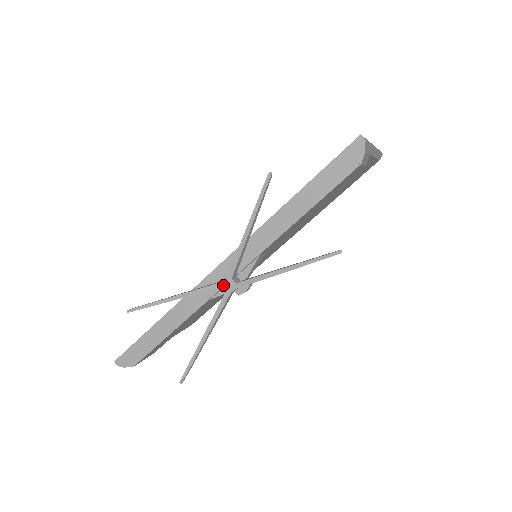
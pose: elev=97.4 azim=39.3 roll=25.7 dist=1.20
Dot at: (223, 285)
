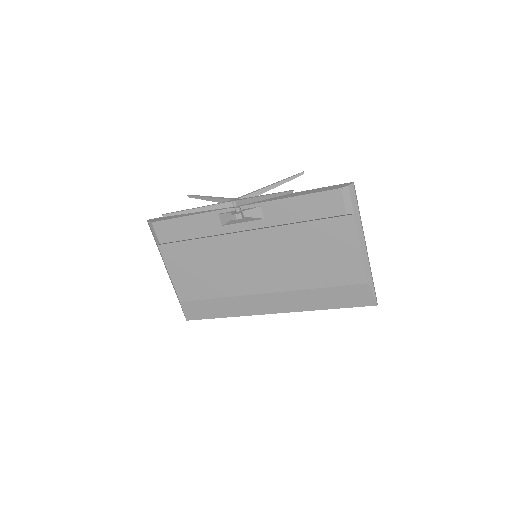
Dot at: (233, 199)
